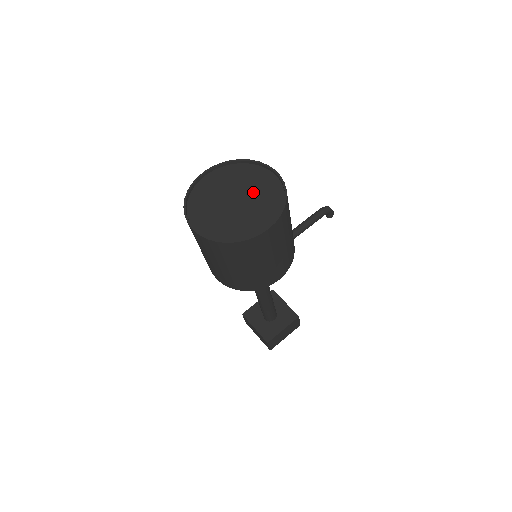
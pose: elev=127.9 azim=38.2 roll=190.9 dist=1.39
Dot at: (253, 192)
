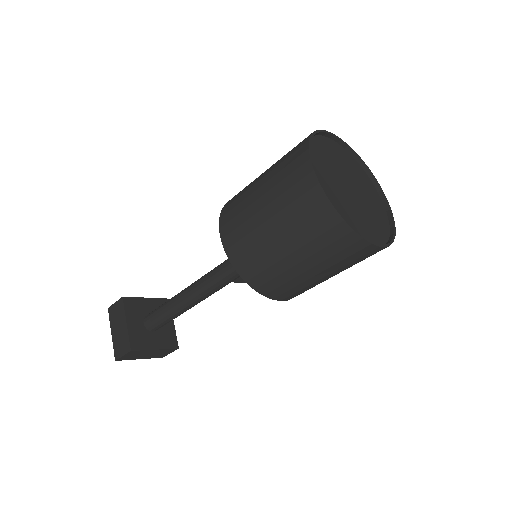
Dot at: (366, 199)
